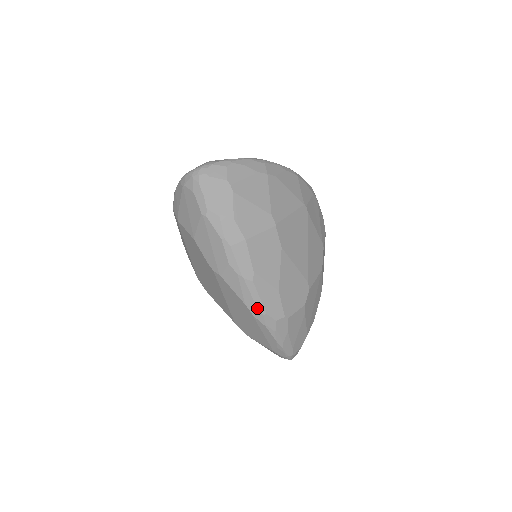
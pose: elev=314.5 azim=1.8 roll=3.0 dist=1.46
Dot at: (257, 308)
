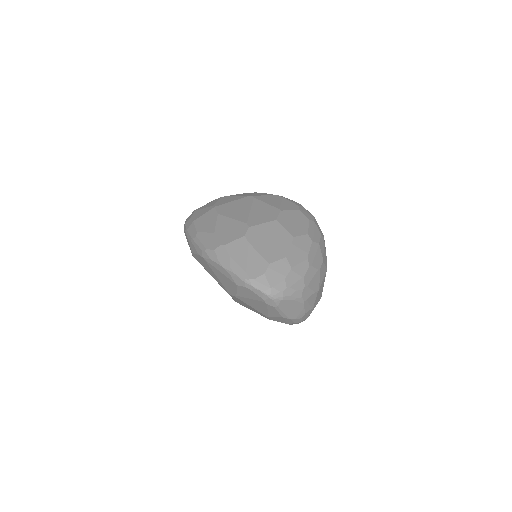
Dot at: (201, 250)
